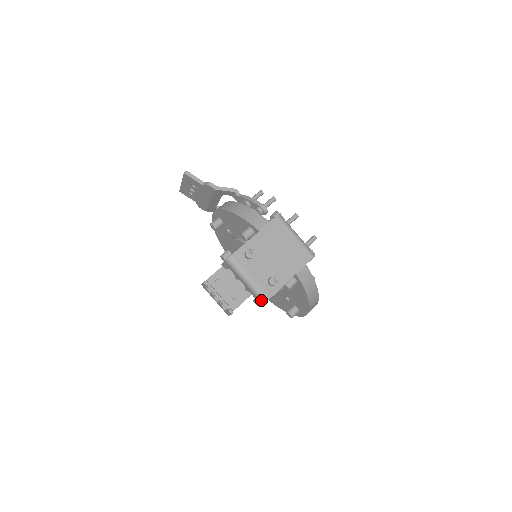
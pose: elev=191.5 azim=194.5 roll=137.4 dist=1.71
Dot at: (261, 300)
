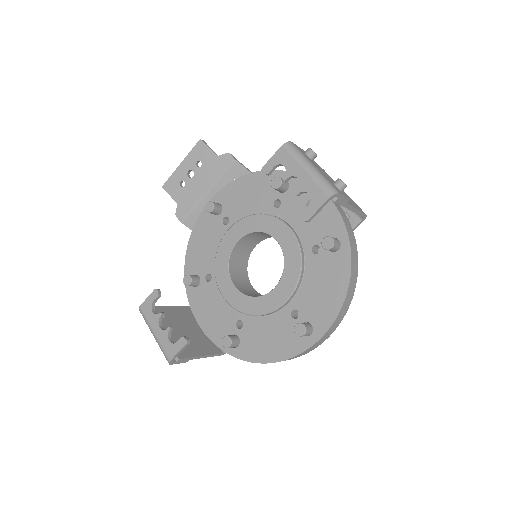
Dot at: (328, 191)
